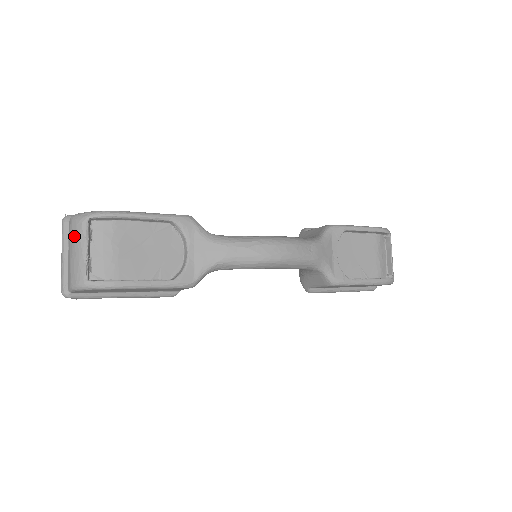
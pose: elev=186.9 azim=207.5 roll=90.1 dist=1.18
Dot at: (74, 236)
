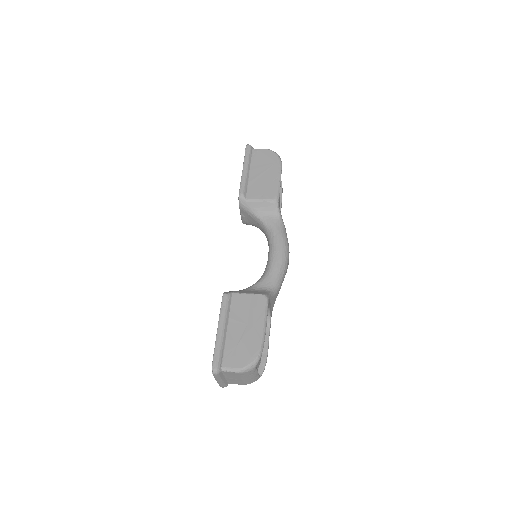
Dot at: (248, 375)
